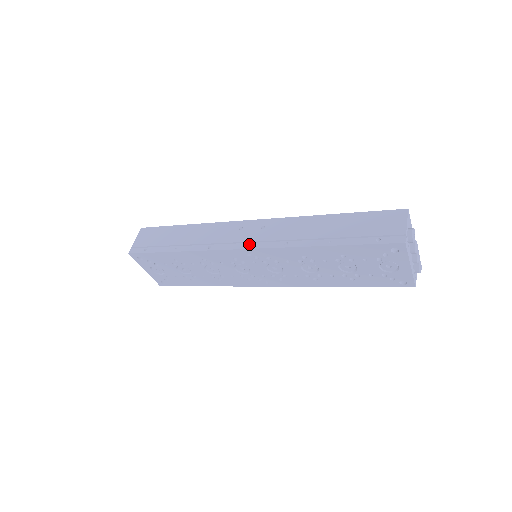
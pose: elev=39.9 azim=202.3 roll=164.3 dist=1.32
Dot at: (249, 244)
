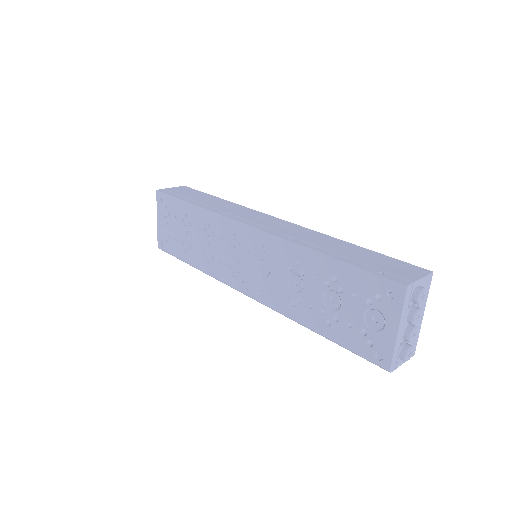
Dot at: (257, 225)
